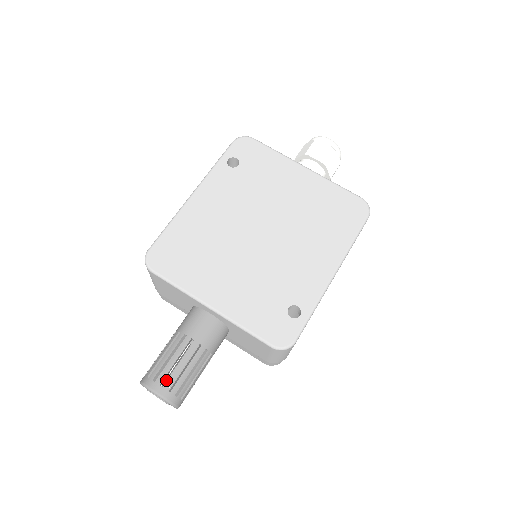
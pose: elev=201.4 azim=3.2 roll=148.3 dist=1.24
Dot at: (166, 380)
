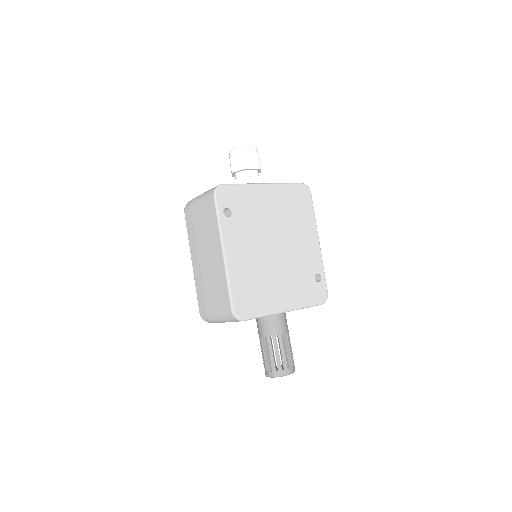
Dot at: occluded
